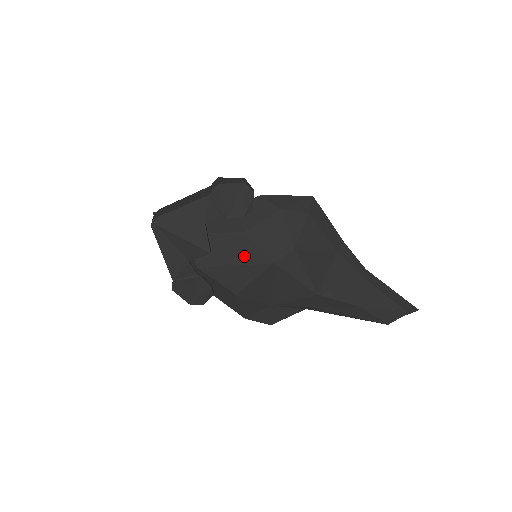
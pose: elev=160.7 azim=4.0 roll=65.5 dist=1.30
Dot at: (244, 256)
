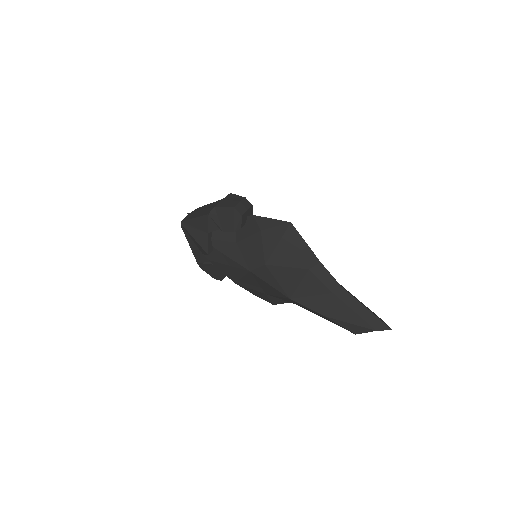
Dot at: (232, 261)
